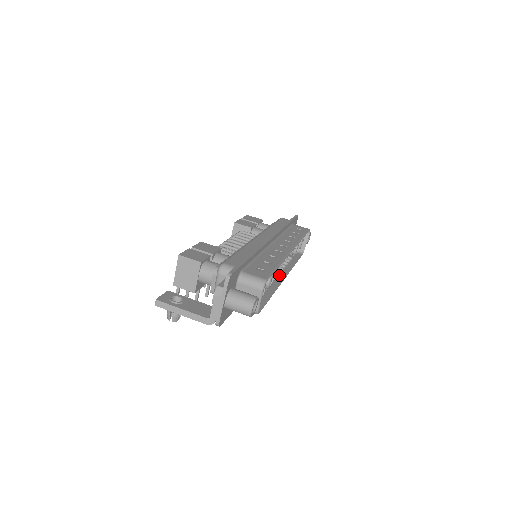
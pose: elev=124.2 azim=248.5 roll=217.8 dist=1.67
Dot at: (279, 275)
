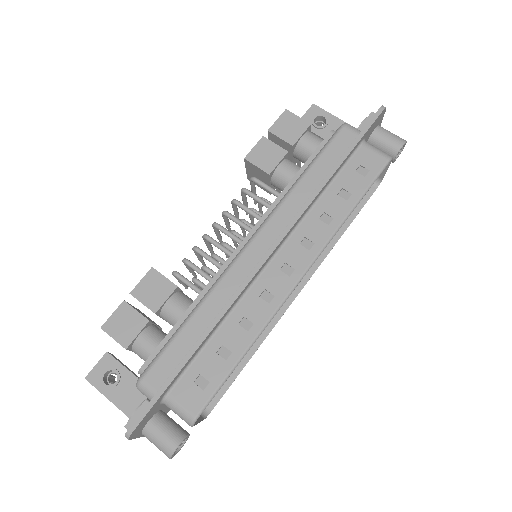
Dot at: occluded
